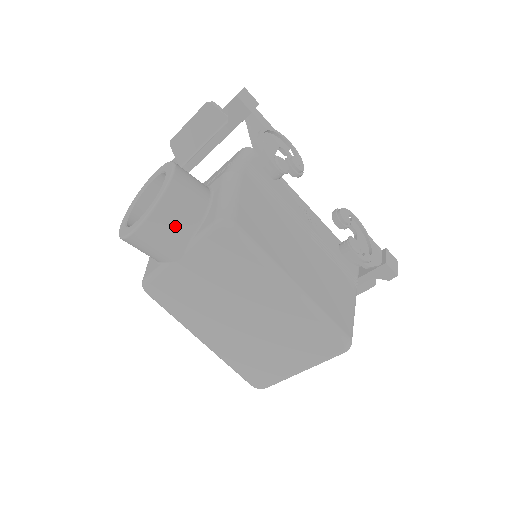
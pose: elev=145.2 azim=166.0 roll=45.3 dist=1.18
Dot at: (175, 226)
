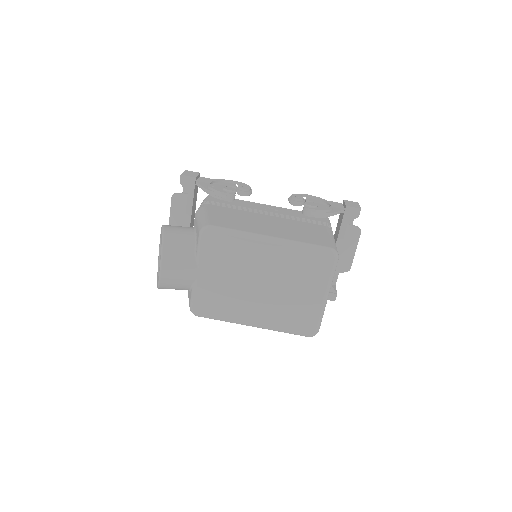
Dot at: (181, 254)
